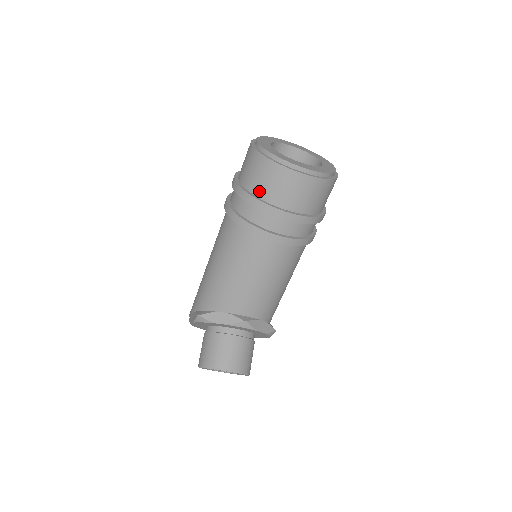
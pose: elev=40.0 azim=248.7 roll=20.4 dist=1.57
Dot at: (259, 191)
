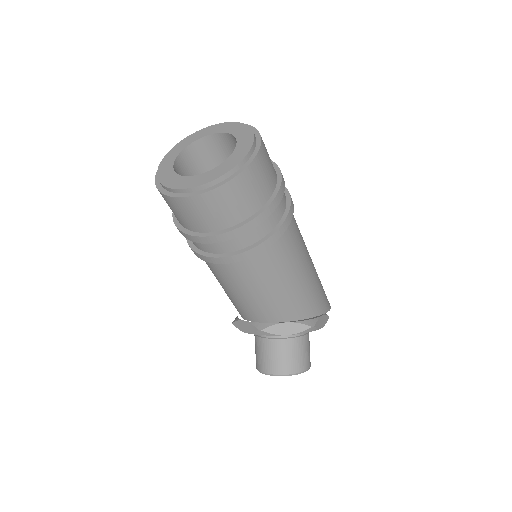
Dot at: (177, 219)
